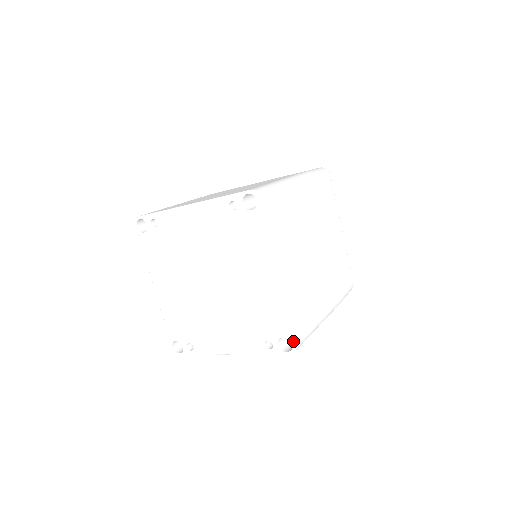
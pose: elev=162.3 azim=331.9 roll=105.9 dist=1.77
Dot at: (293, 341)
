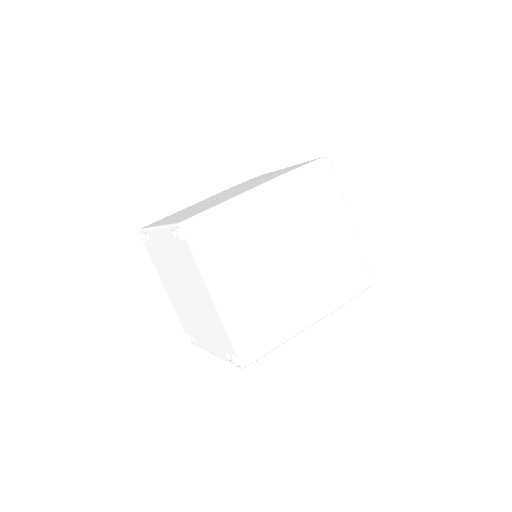
Dot at: (239, 359)
